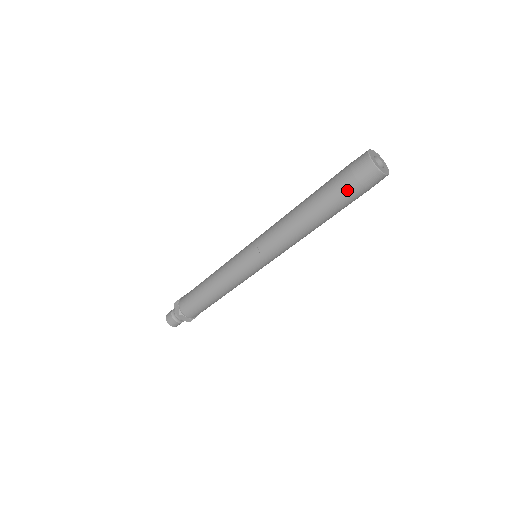
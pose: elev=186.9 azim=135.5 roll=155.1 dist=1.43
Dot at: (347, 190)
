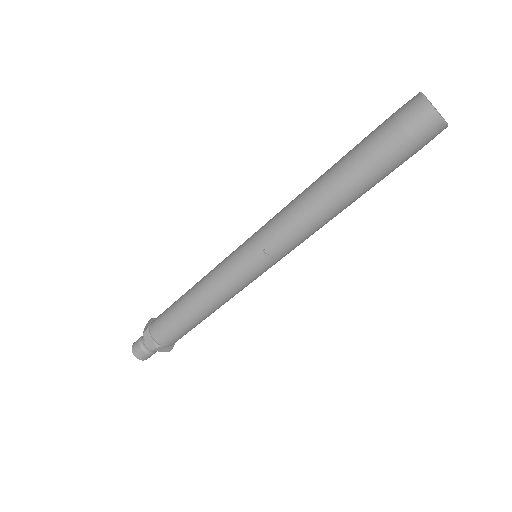
Dot at: (397, 155)
